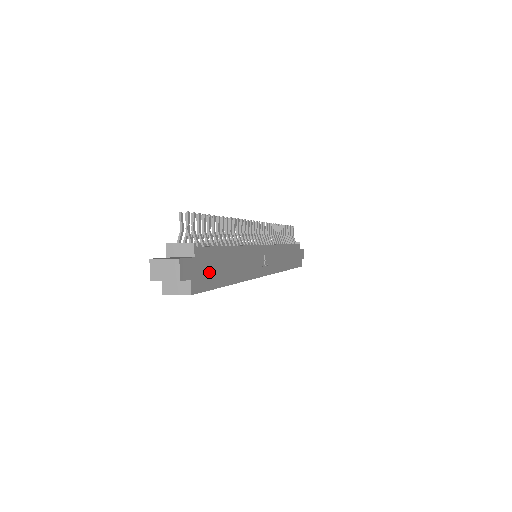
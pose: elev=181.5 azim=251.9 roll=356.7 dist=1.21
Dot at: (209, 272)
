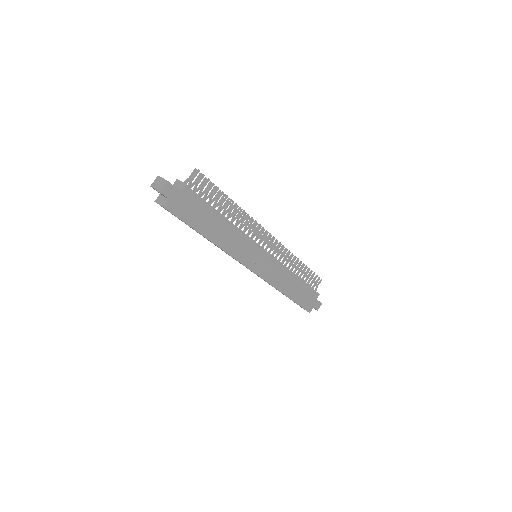
Dot at: (190, 211)
